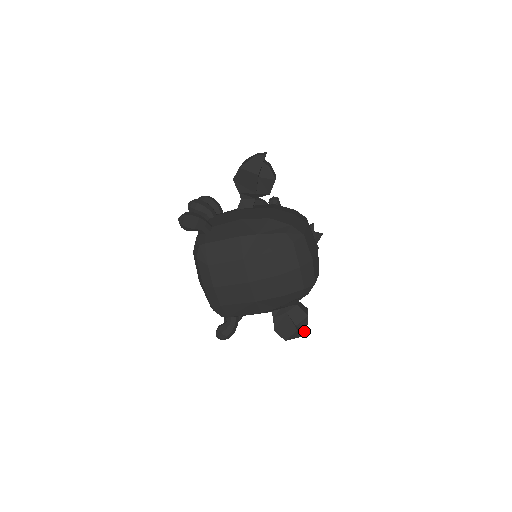
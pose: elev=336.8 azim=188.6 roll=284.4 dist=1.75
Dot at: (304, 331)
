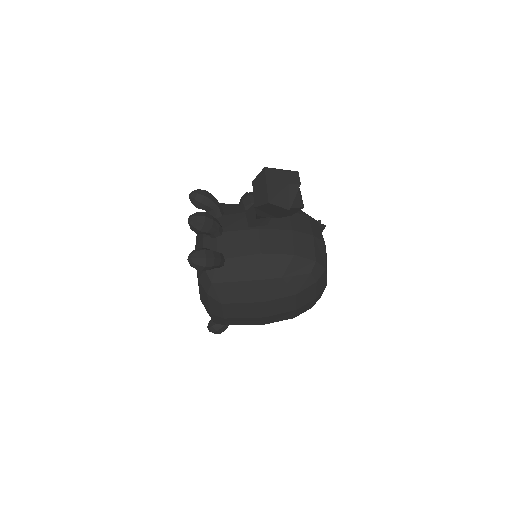
Dot at: occluded
